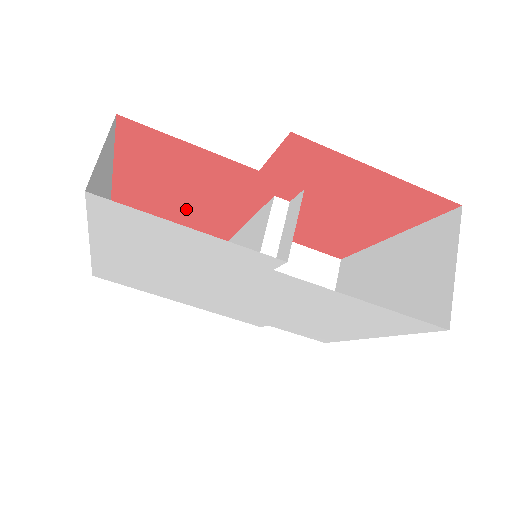
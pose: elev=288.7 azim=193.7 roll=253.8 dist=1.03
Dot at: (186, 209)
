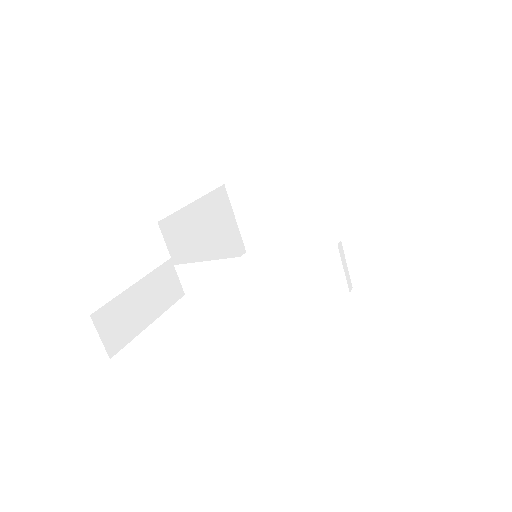
Dot at: occluded
